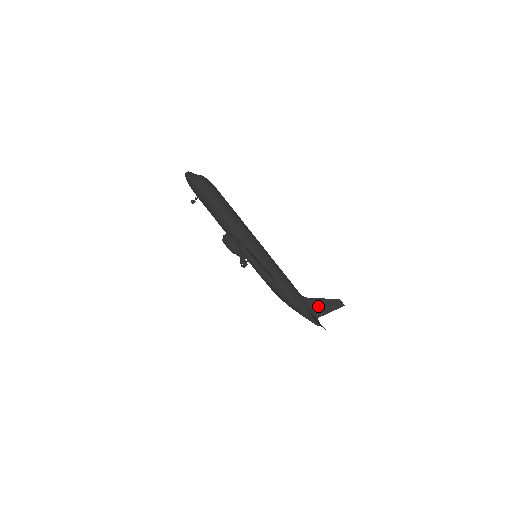
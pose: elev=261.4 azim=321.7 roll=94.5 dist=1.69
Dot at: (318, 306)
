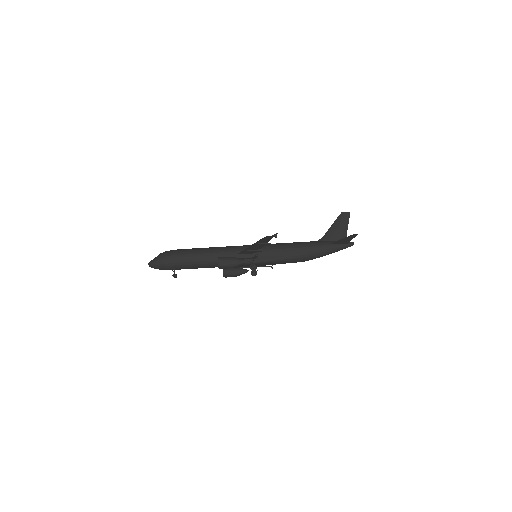
Dot at: (335, 234)
